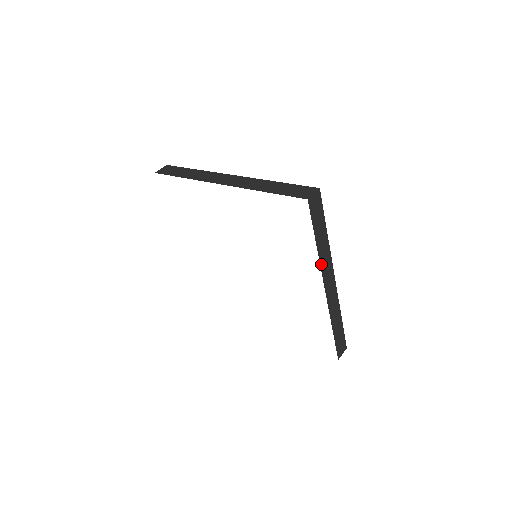
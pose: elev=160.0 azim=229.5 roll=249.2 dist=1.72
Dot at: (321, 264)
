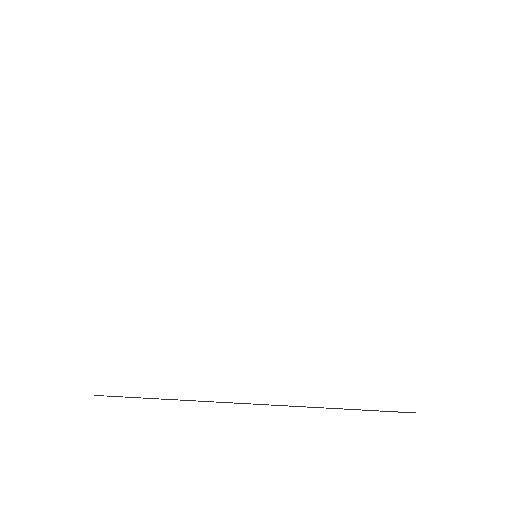
Dot at: occluded
